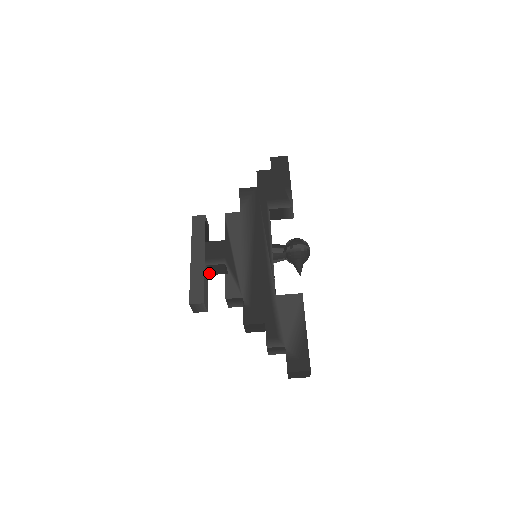
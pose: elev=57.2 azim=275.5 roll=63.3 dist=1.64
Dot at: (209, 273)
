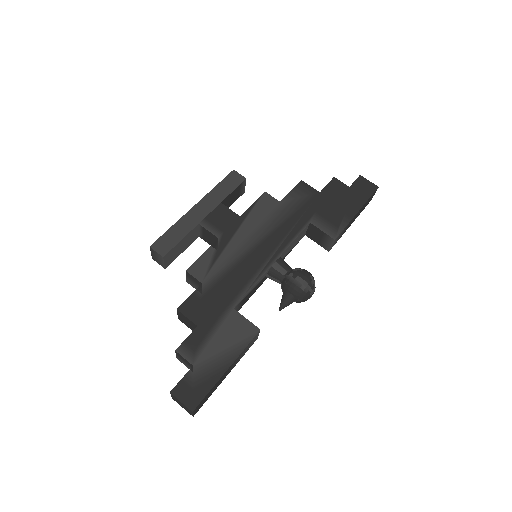
Dot at: (200, 235)
